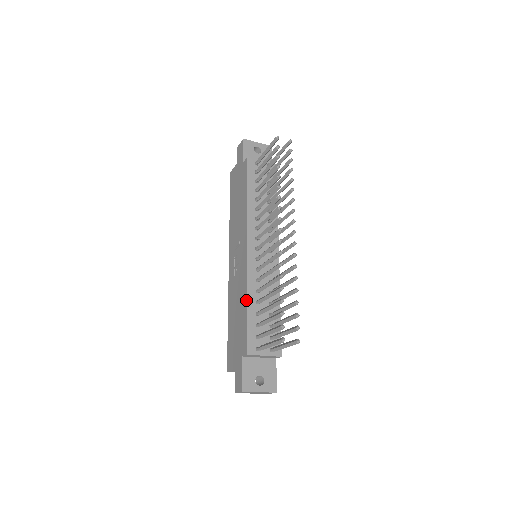
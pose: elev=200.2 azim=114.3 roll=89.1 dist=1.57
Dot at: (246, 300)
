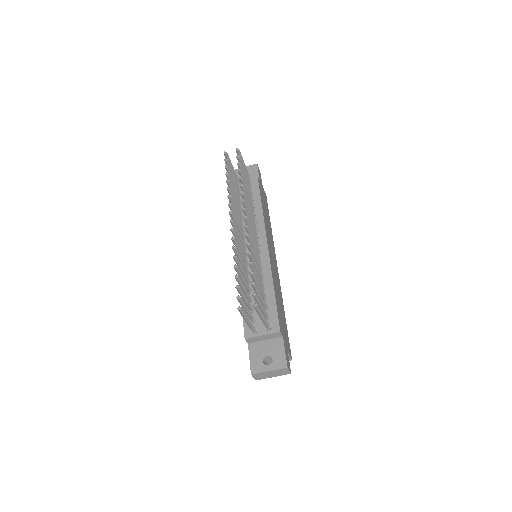
Dot at: occluded
